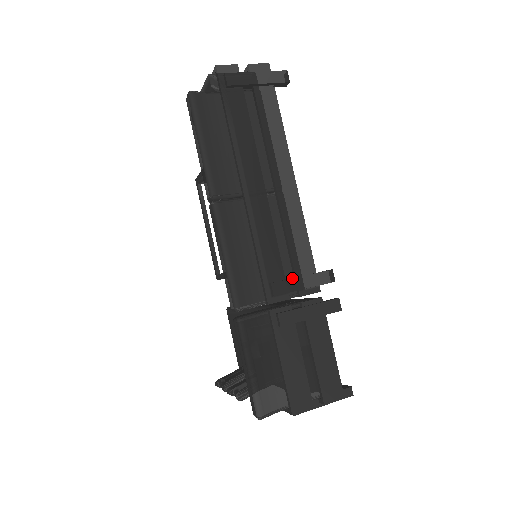
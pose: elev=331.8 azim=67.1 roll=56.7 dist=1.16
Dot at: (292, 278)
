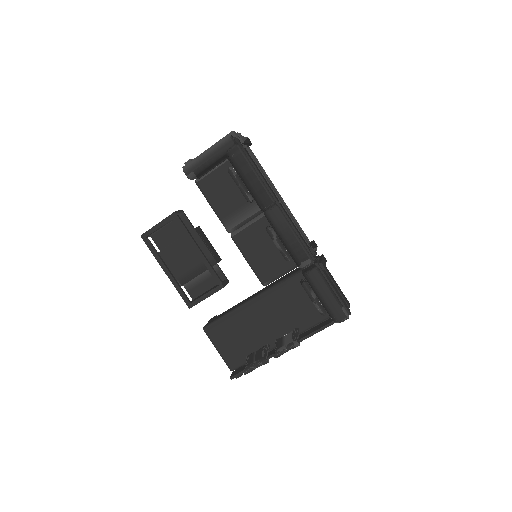
Dot at: (312, 244)
